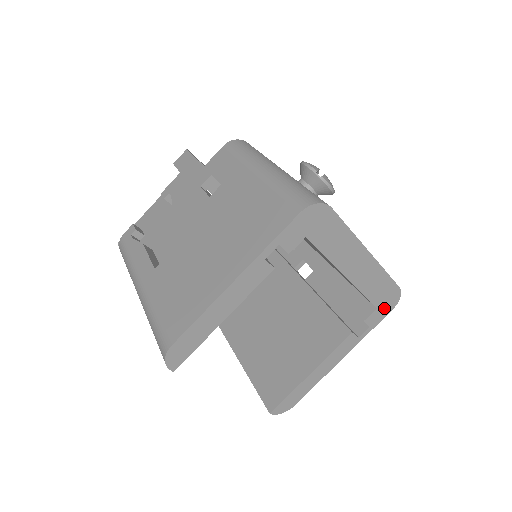
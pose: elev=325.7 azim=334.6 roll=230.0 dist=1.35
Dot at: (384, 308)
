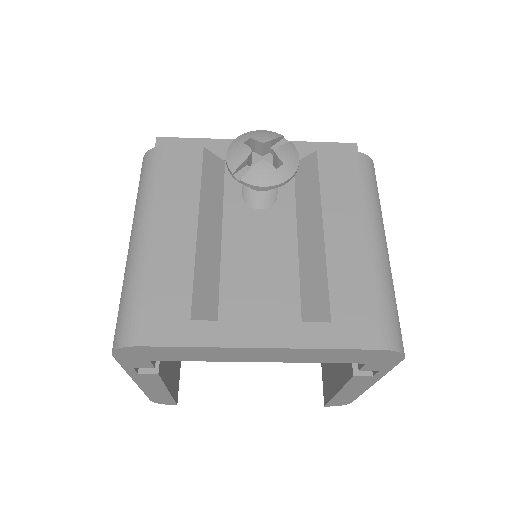
Dot at: (382, 361)
